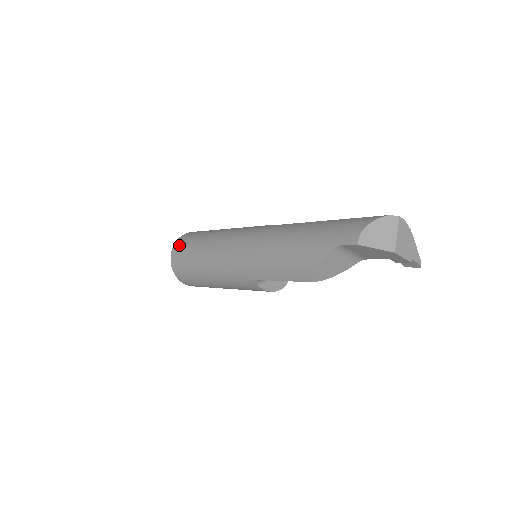
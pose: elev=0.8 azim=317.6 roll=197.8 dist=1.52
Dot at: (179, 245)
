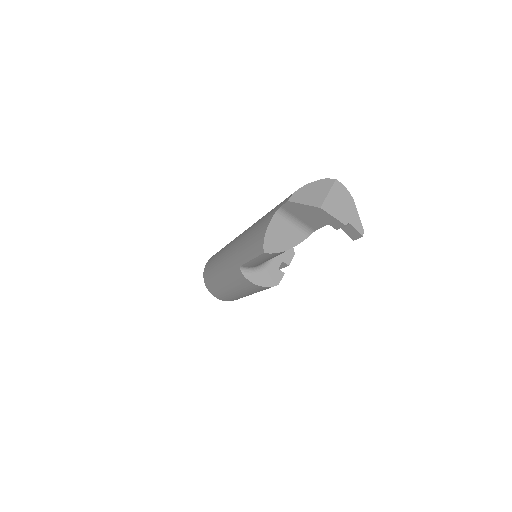
Dot at: occluded
